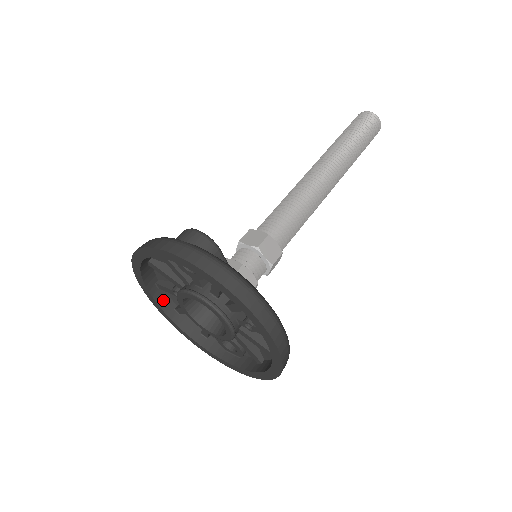
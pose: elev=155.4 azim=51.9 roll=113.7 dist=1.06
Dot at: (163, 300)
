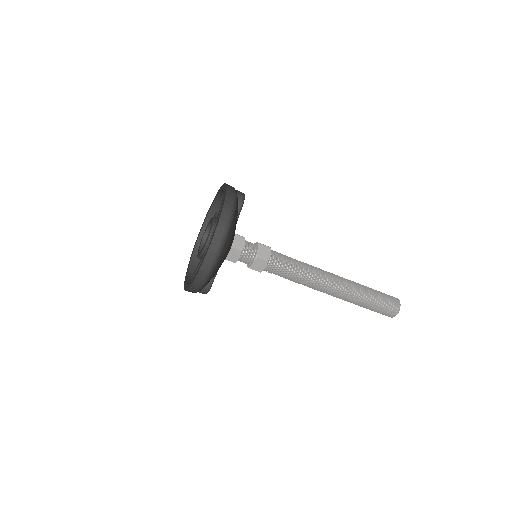
Dot at: occluded
